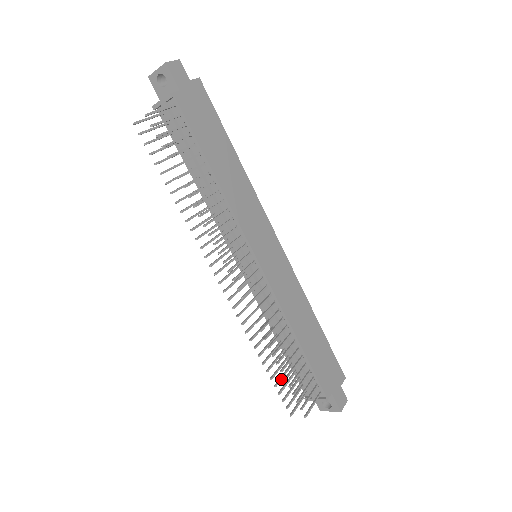
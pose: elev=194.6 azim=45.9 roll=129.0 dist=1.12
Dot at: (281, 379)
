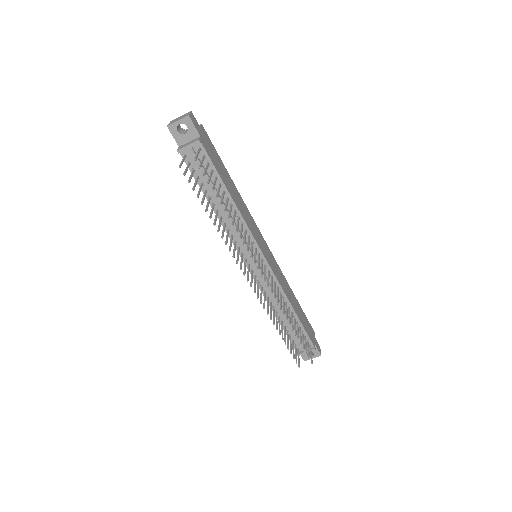
Dot at: (288, 343)
